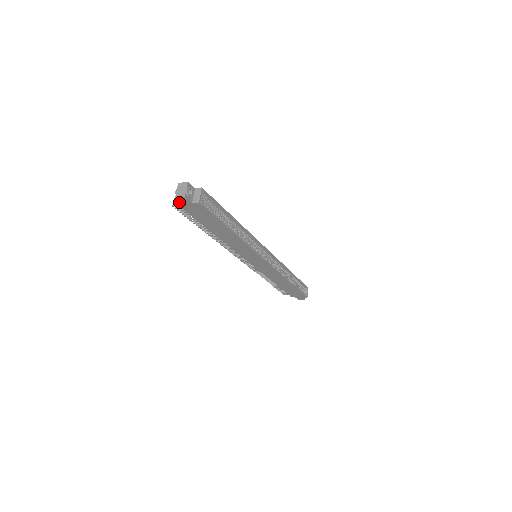
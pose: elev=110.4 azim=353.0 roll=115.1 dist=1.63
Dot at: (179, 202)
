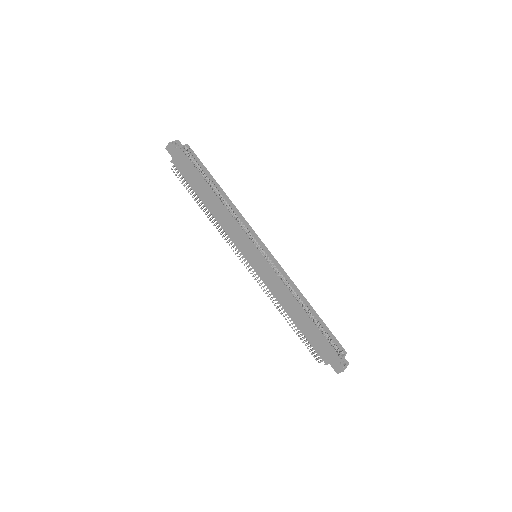
Dot at: (173, 160)
